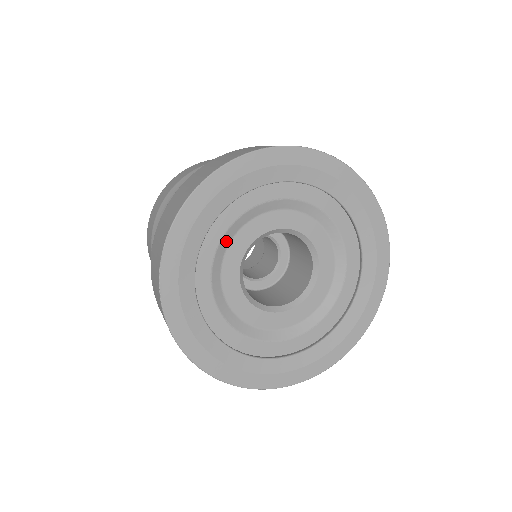
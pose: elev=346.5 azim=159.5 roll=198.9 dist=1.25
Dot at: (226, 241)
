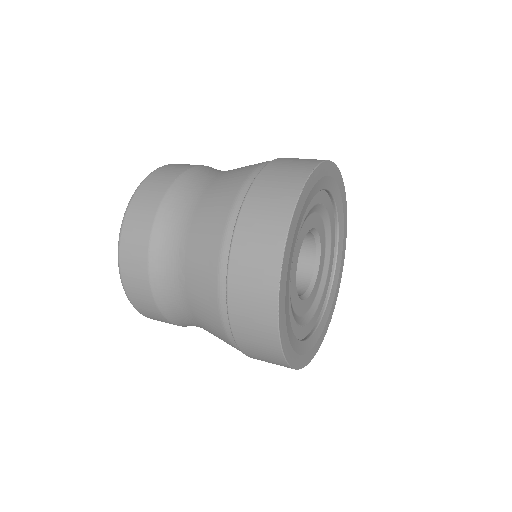
Dot at: (313, 210)
